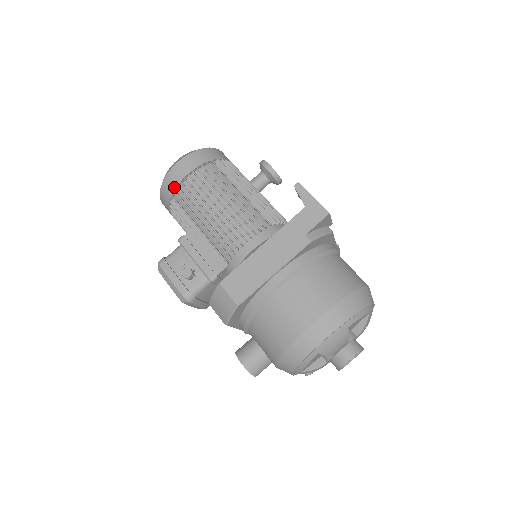
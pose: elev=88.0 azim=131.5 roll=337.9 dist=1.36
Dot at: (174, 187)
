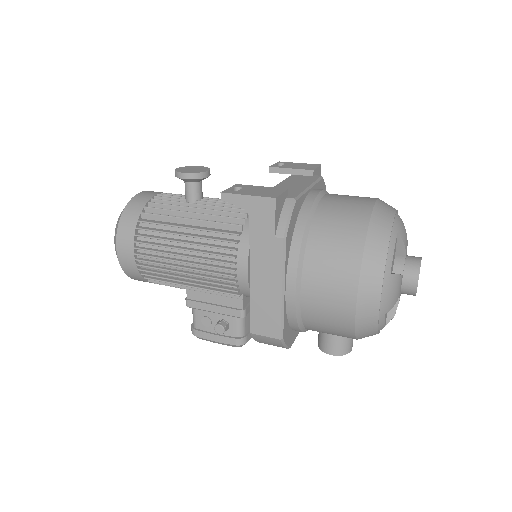
Dot at: (137, 272)
